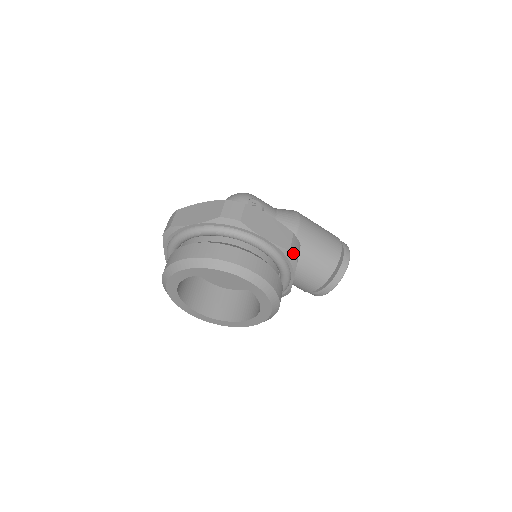
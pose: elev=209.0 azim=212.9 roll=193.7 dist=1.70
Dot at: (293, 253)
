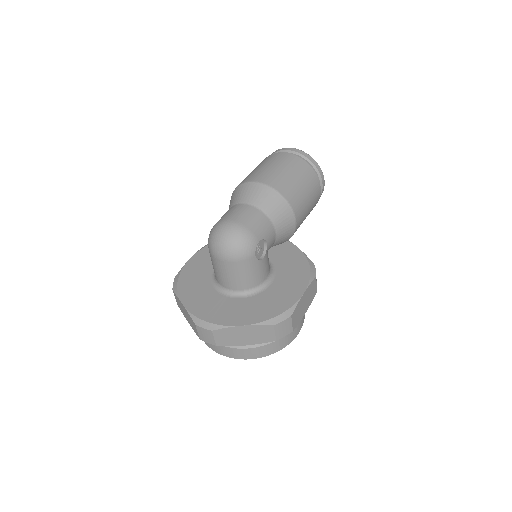
Dot at: occluded
